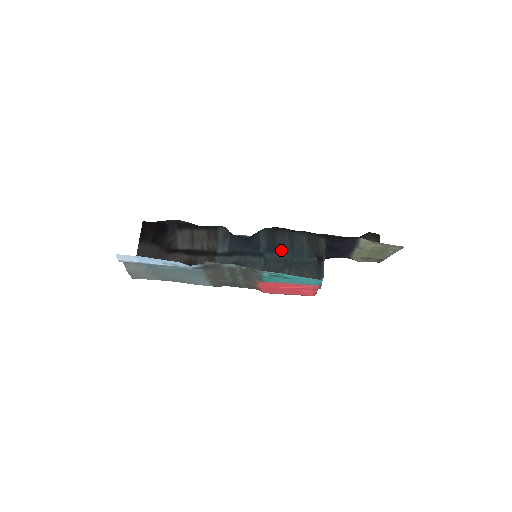
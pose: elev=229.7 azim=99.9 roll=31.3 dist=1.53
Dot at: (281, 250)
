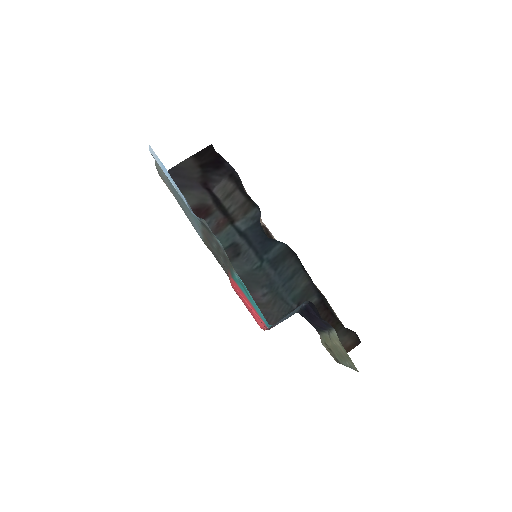
Dot at: (279, 272)
